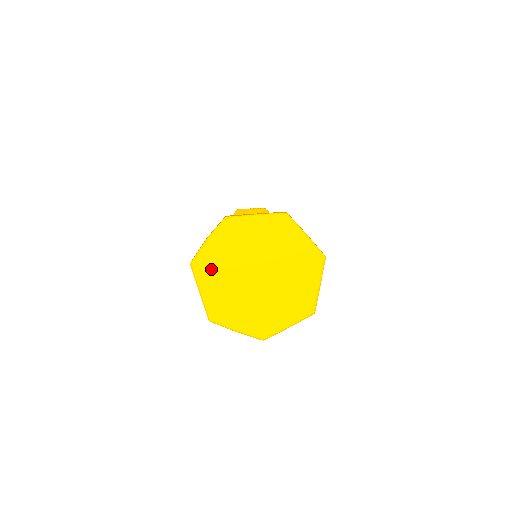
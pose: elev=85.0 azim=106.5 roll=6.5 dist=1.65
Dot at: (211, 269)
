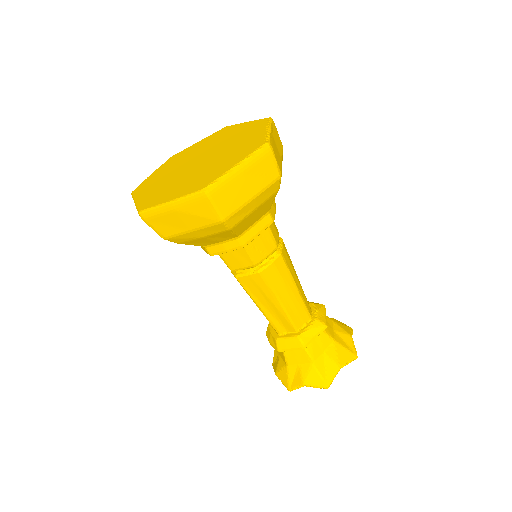
Dot at: (150, 184)
